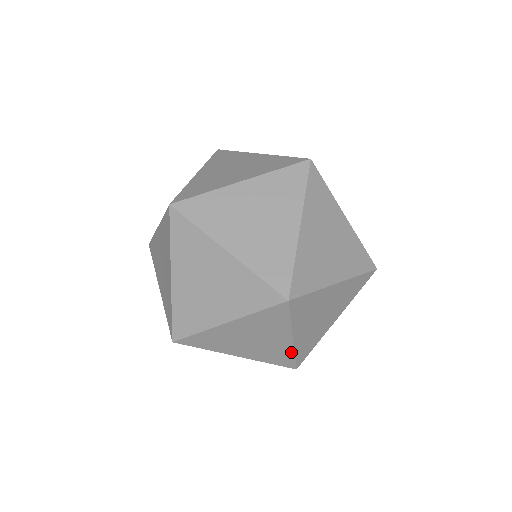
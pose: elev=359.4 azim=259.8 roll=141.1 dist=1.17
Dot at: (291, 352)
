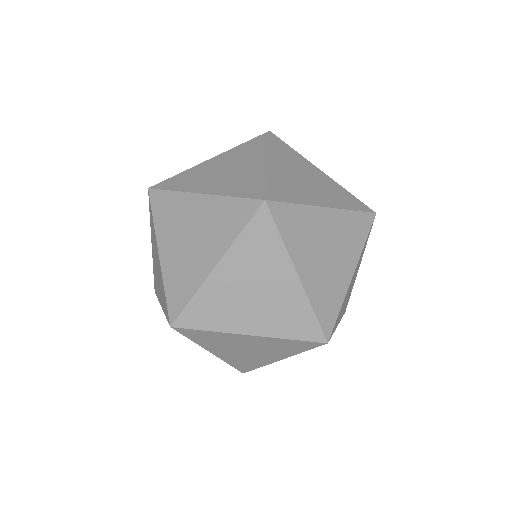
Dot at: occluded
